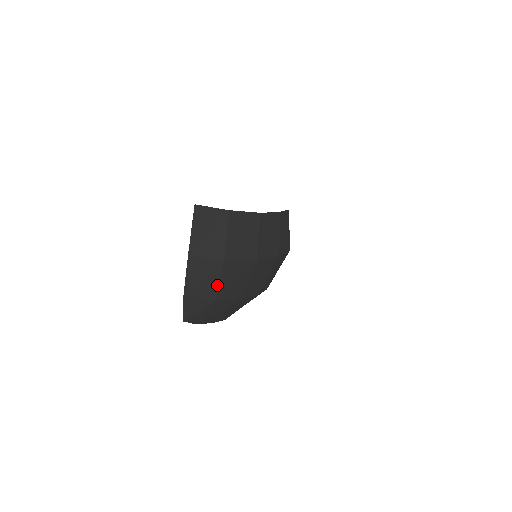
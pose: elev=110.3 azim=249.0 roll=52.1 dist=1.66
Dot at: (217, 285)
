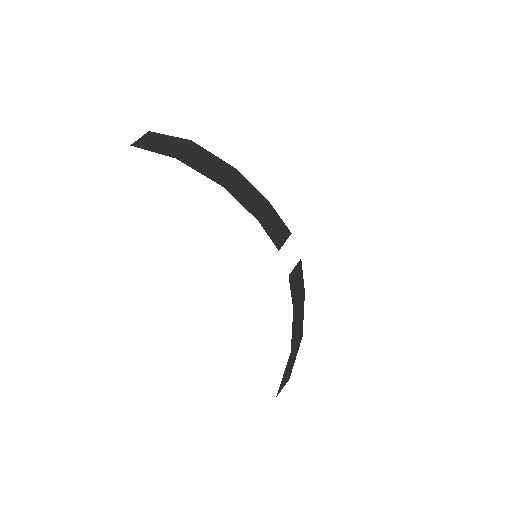
Dot at: occluded
